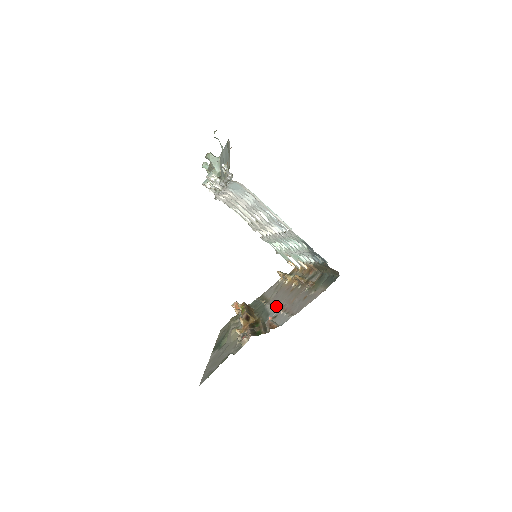
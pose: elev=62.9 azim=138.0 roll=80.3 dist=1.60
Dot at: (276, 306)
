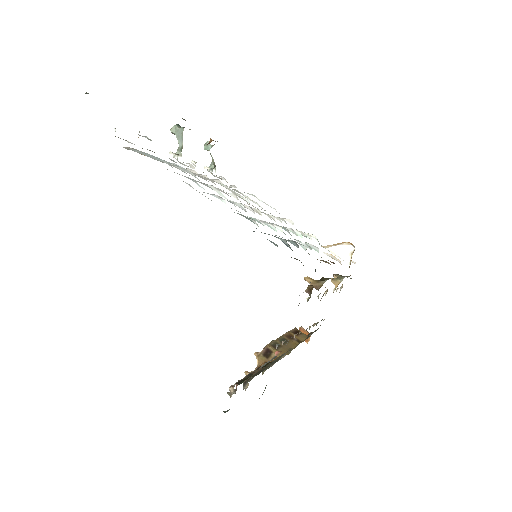
Dot at: occluded
